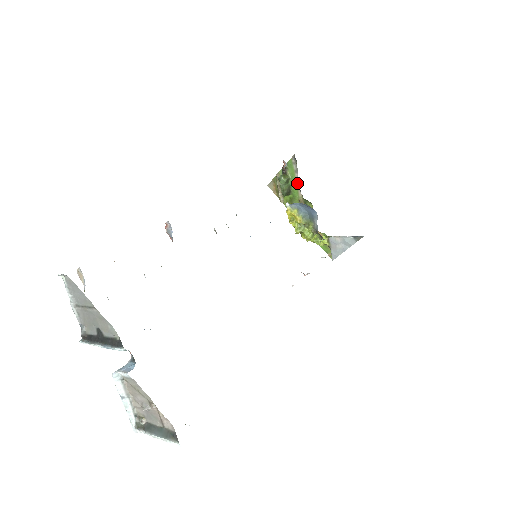
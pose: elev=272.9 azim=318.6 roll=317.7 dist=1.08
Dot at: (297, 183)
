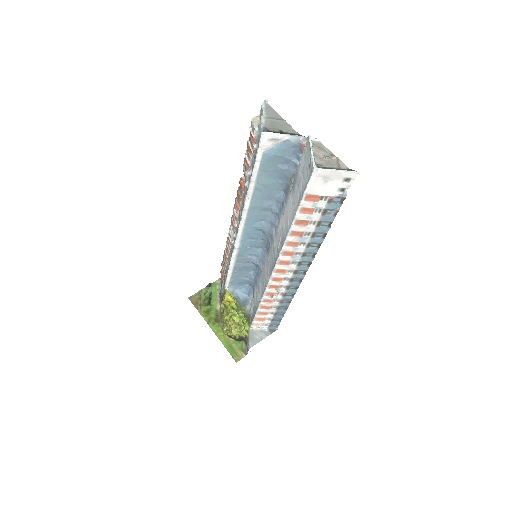
Dot at: (217, 298)
